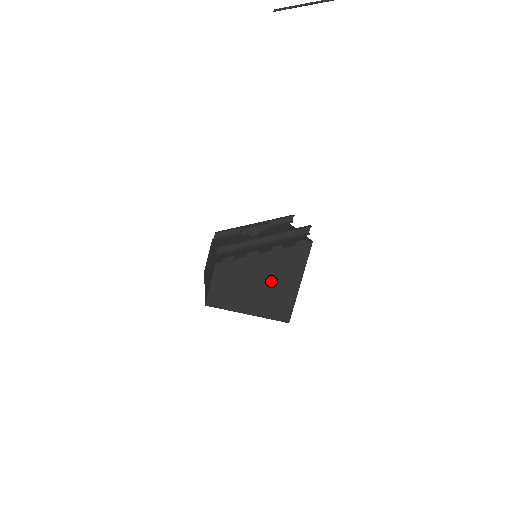
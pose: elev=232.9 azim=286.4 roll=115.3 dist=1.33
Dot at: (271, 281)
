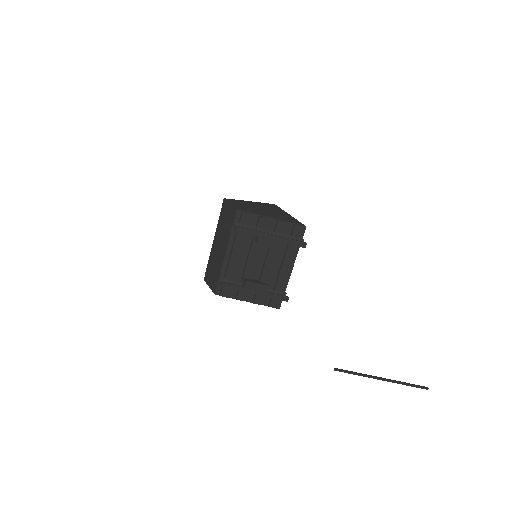
Dot at: occluded
